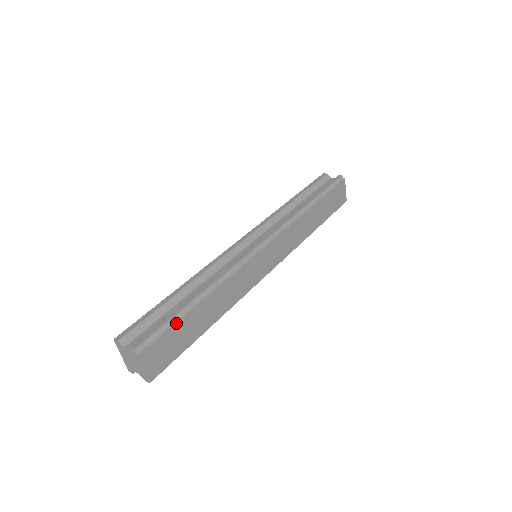
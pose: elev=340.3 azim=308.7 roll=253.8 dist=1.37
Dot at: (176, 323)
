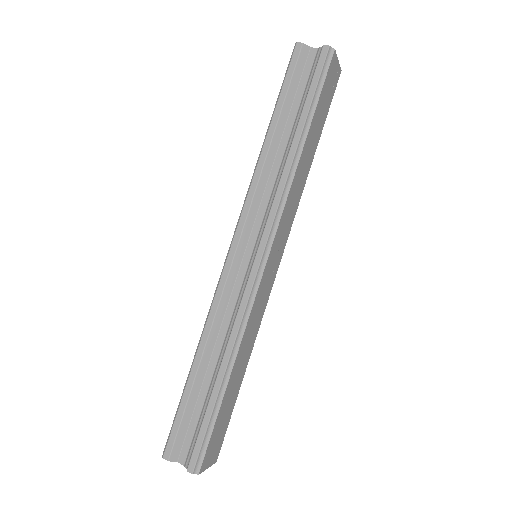
Dot at: (215, 421)
